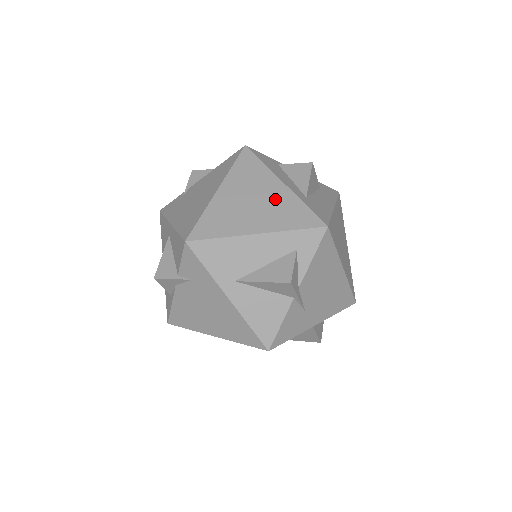
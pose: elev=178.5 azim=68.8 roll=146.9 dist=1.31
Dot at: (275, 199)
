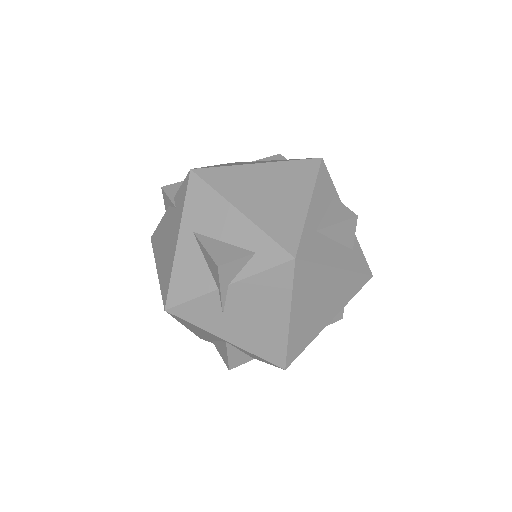
Dot at: (287, 205)
